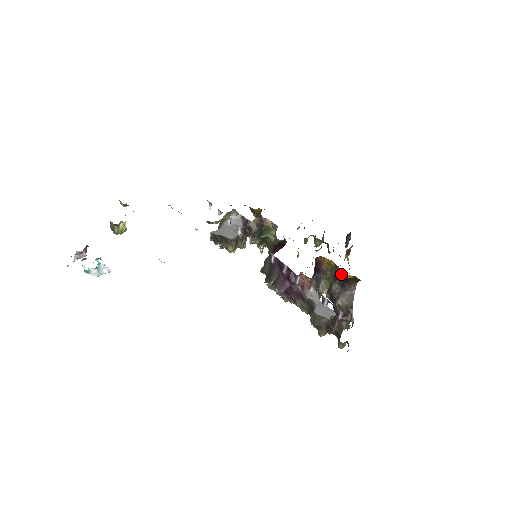
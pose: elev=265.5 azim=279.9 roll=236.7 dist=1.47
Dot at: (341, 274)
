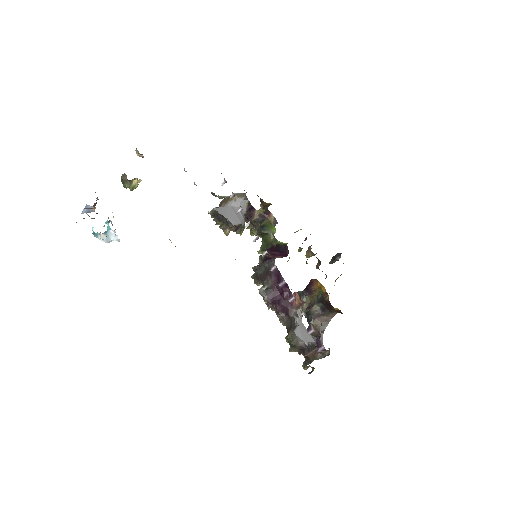
Dot at: (328, 303)
